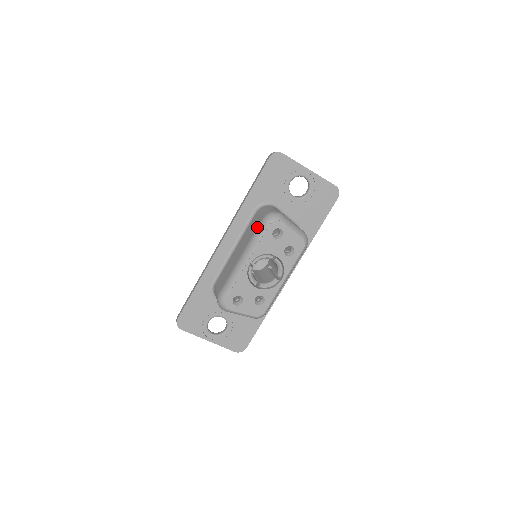
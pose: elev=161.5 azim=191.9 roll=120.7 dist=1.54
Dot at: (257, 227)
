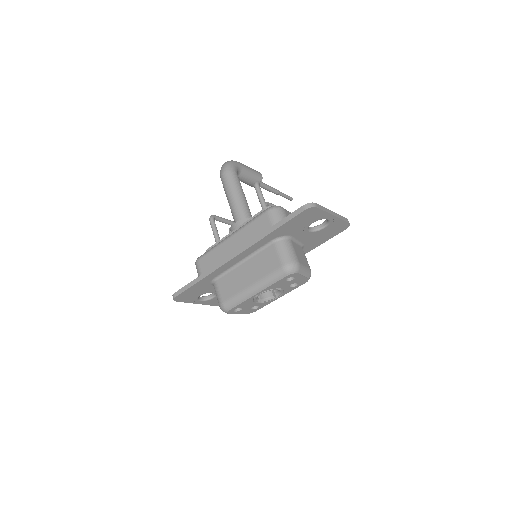
Dot at: (274, 271)
